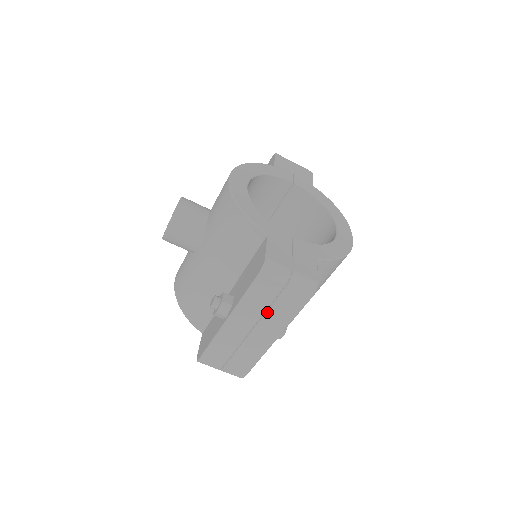
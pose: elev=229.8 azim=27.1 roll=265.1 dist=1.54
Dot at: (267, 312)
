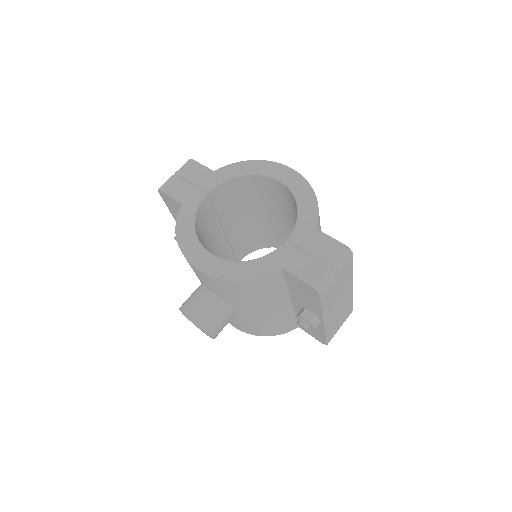
Dot at: (339, 292)
